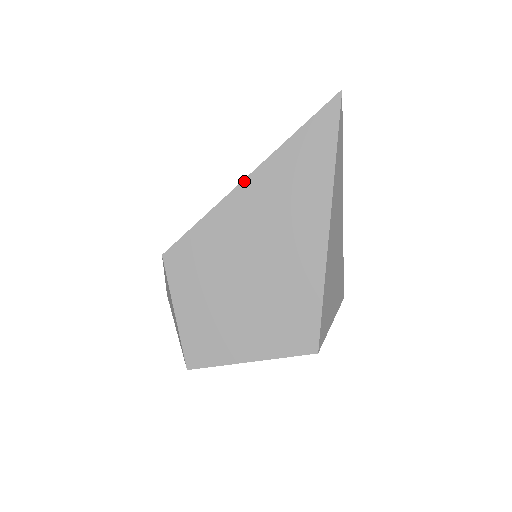
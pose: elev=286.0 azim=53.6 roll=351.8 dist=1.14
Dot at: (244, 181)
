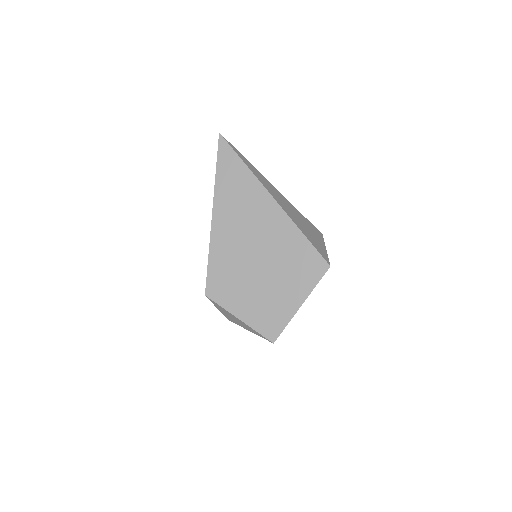
Dot at: (212, 218)
